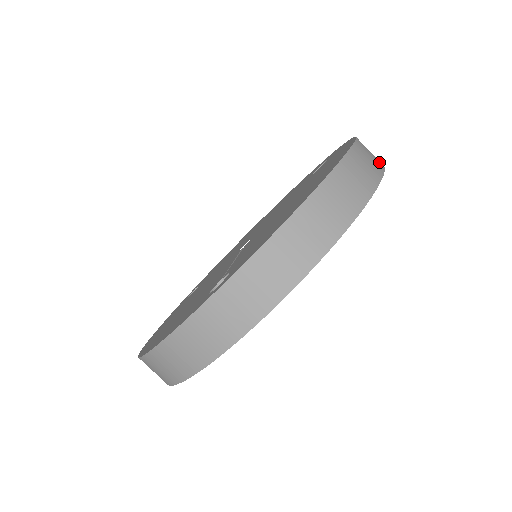
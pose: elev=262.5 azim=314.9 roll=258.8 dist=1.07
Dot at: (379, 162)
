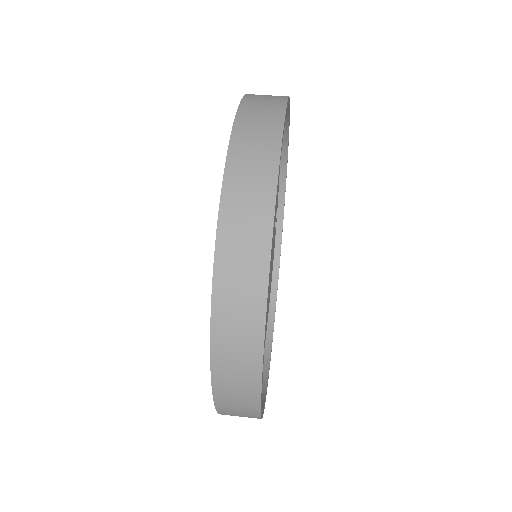
Dot at: occluded
